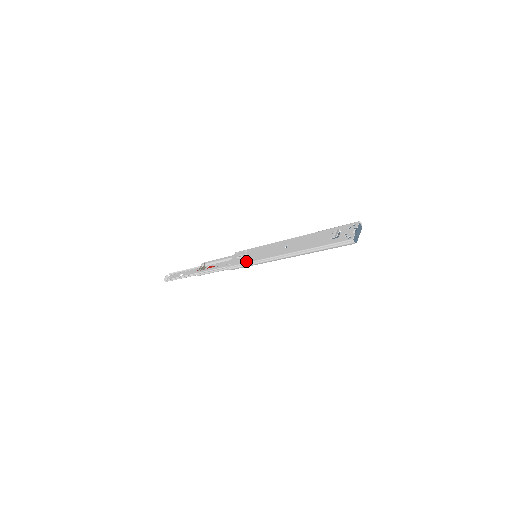
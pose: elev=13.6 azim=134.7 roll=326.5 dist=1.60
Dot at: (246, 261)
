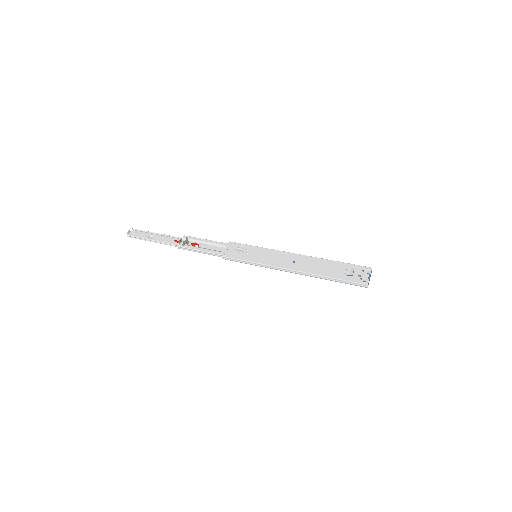
Dot at: (247, 259)
